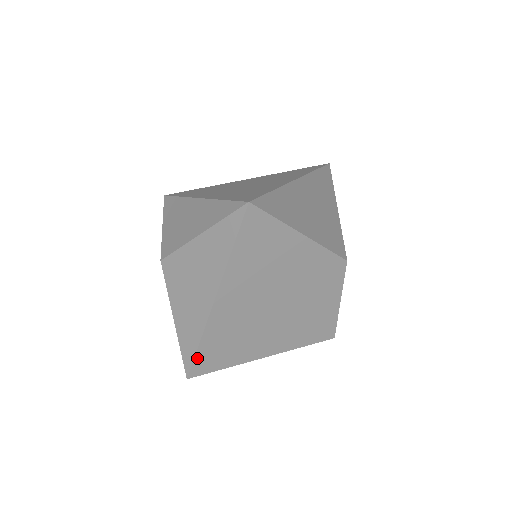
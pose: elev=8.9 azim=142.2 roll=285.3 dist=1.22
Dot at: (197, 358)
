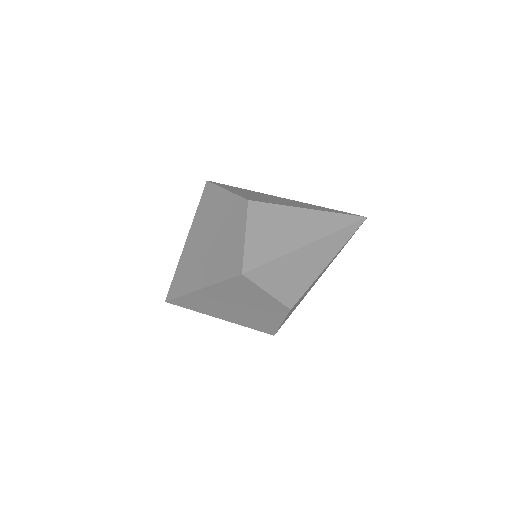
Dot at: (172, 284)
